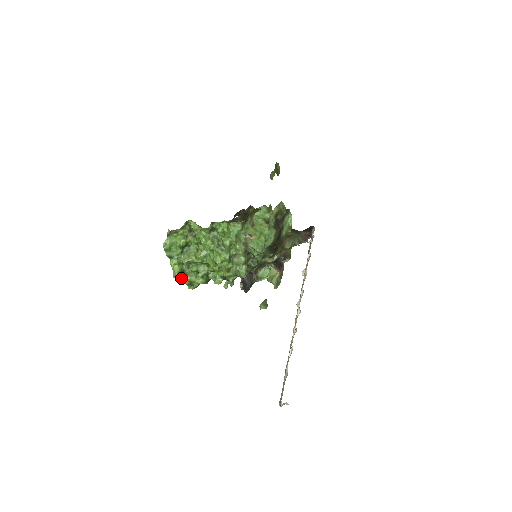
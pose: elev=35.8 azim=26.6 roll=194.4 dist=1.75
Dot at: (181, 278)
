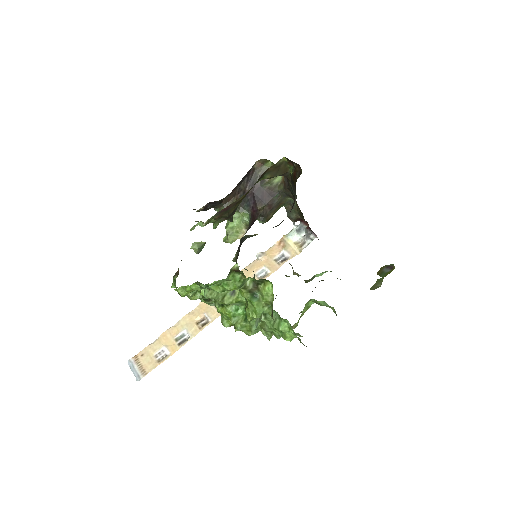
Dot at: occluded
